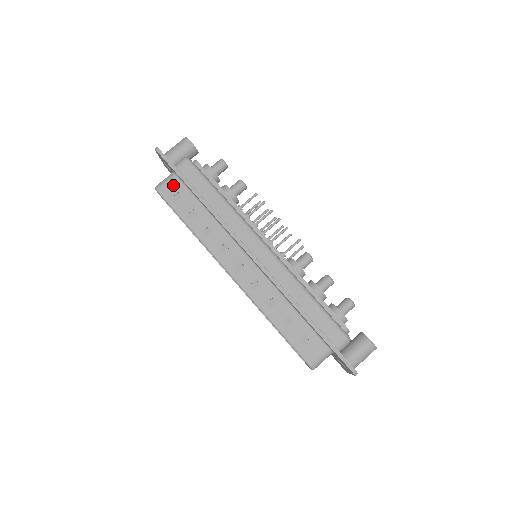
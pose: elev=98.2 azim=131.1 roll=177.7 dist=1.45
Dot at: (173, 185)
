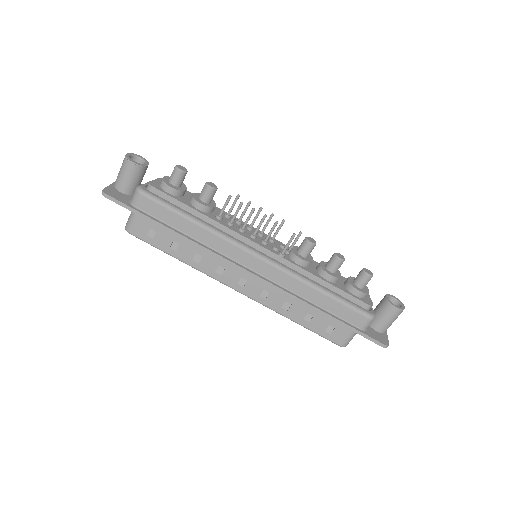
Dot at: (141, 223)
